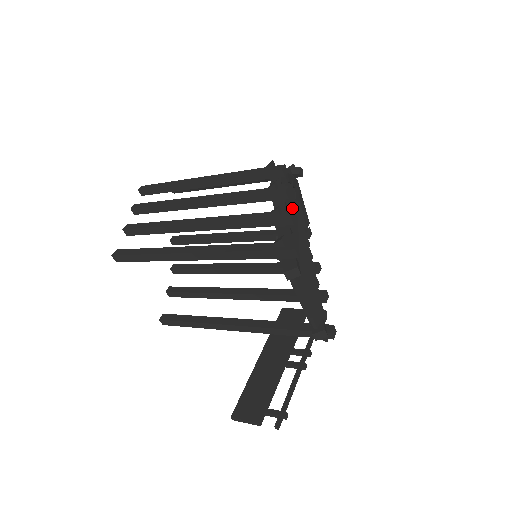
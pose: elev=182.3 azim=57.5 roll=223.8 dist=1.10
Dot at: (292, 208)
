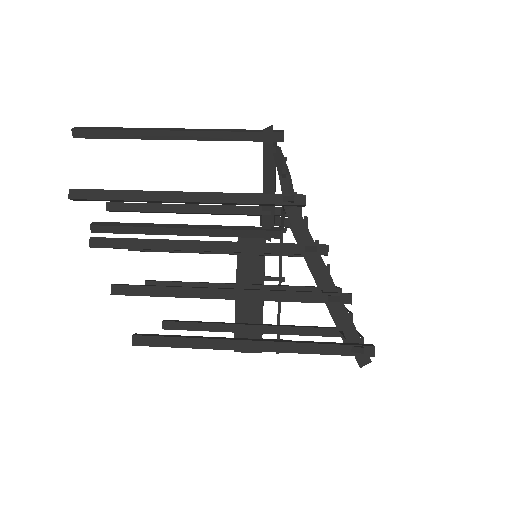
Dot at: occluded
